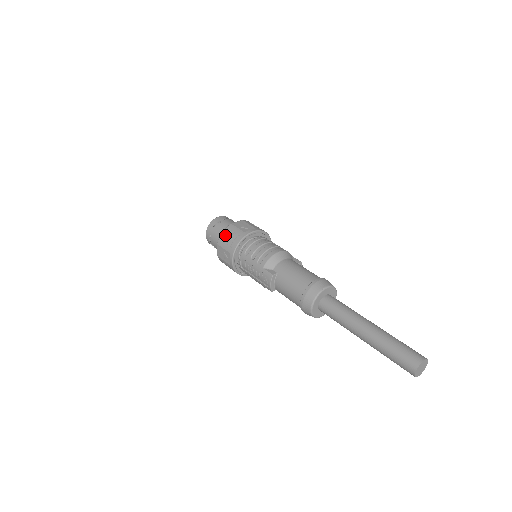
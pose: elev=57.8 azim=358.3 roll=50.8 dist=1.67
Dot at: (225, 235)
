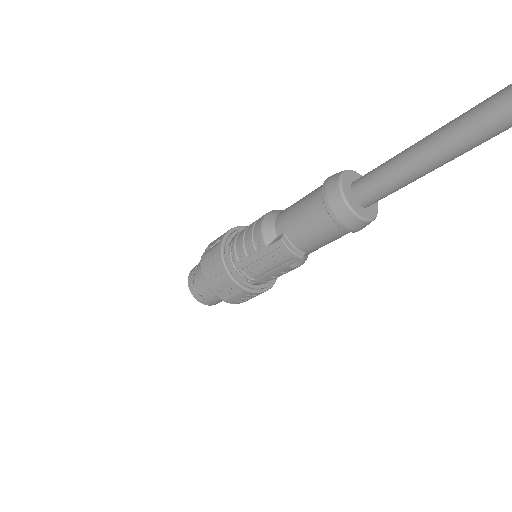
Dot at: (205, 271)
